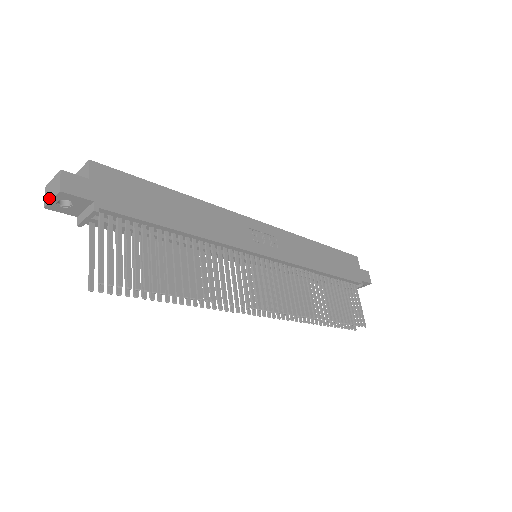
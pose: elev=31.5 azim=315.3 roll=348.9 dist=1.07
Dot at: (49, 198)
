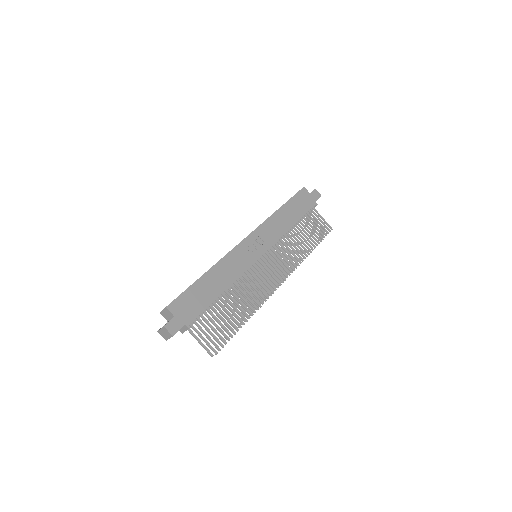
Dot at: (167, 338)
